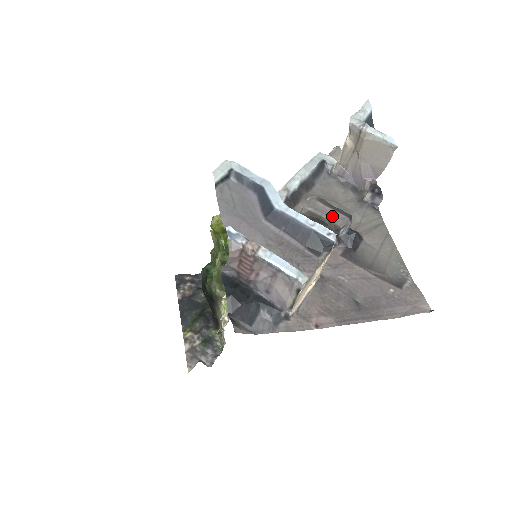
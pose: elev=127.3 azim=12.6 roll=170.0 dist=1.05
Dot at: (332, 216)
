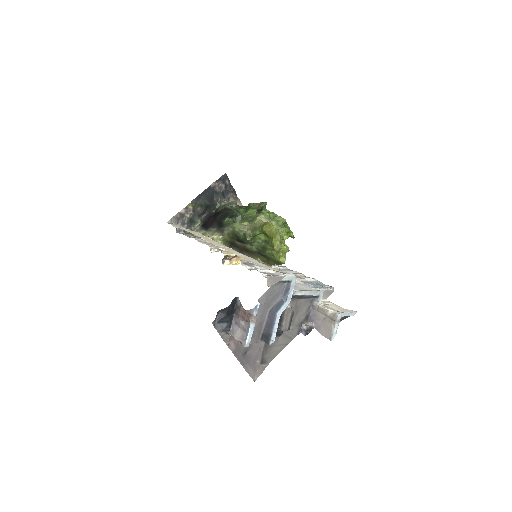
Dot at: (286, 323)
